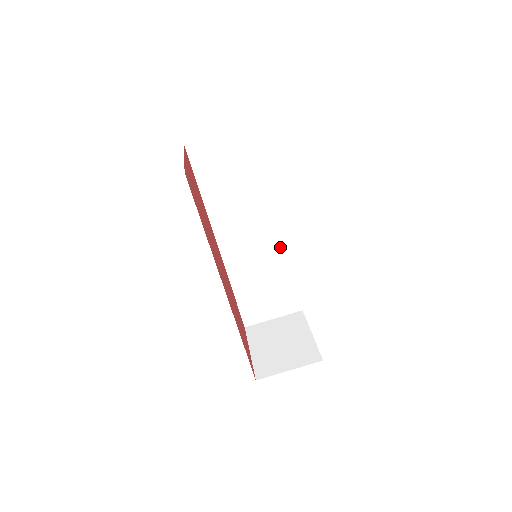
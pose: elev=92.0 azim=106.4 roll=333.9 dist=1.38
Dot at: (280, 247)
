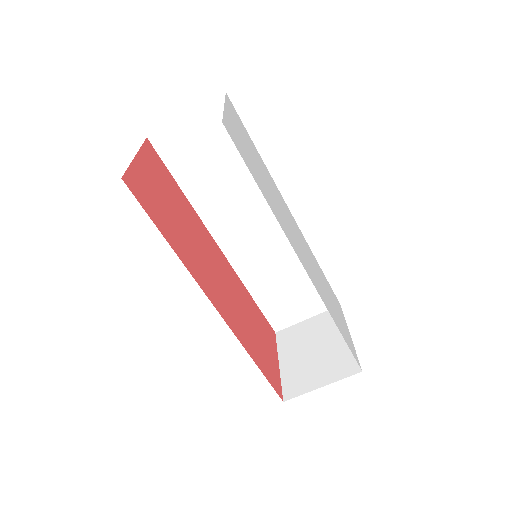
Dot at: occluded
